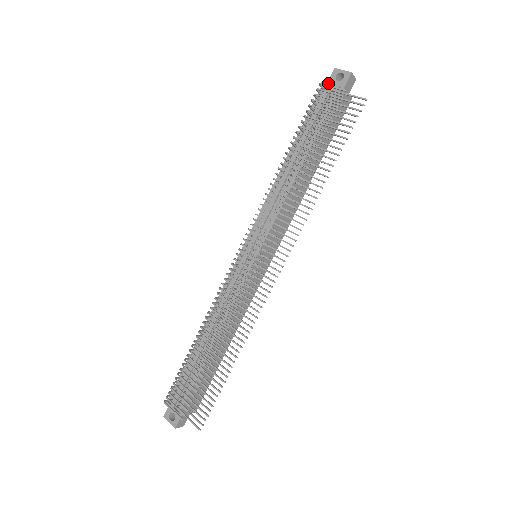
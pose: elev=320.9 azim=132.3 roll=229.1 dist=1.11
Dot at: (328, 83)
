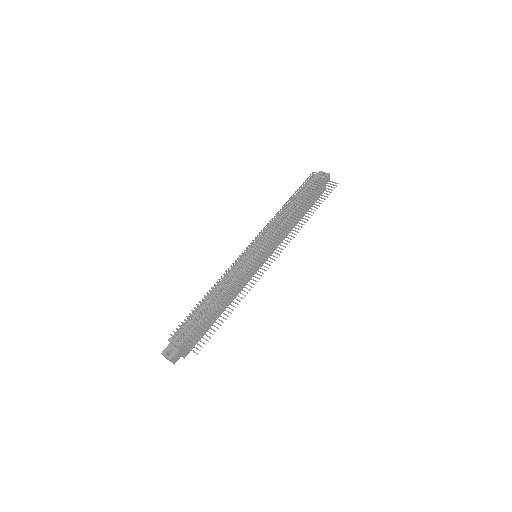
Dot at: (316, 174)
